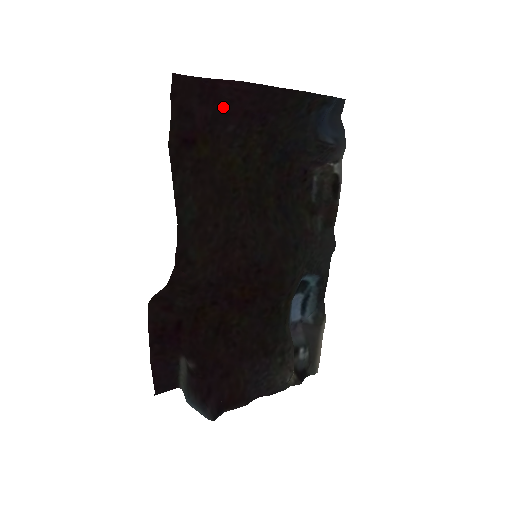
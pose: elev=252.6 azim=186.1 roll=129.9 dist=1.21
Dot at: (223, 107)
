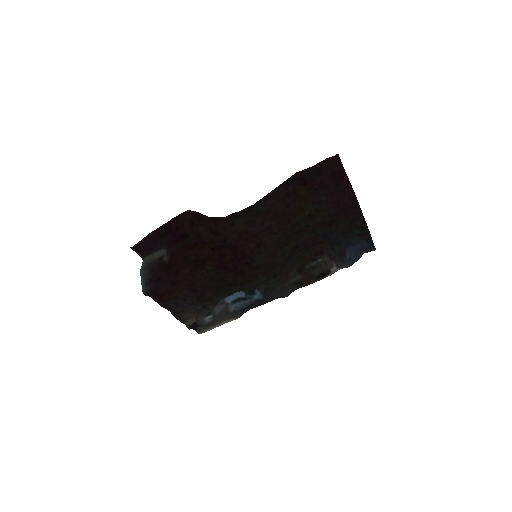
Dot at: (334, 188)
